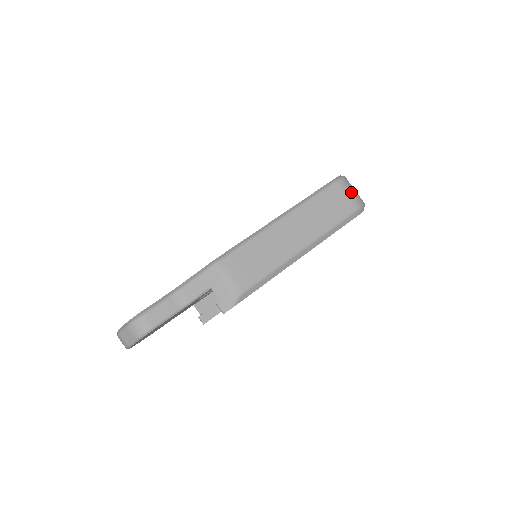
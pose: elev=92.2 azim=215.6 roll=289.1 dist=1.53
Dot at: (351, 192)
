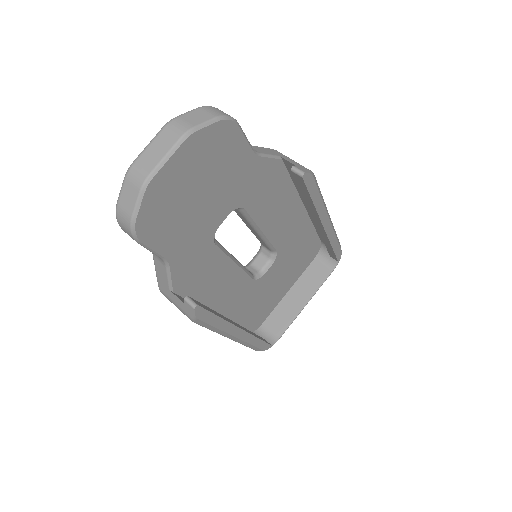
Dot at: occluded
